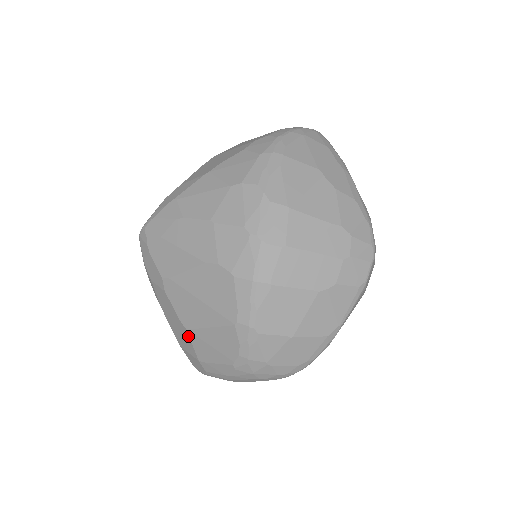
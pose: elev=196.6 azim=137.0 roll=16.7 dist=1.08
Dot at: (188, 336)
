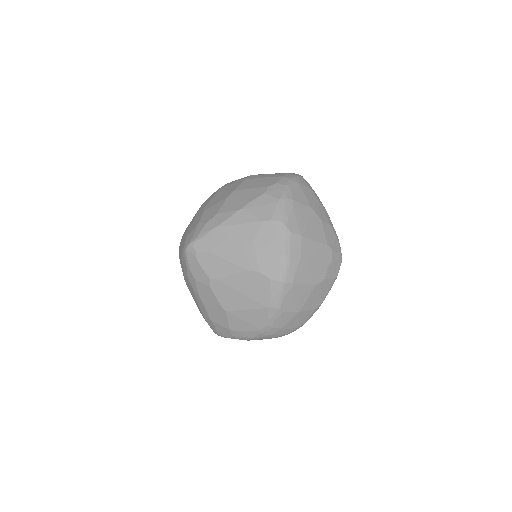
Dot at: (226, 315)
